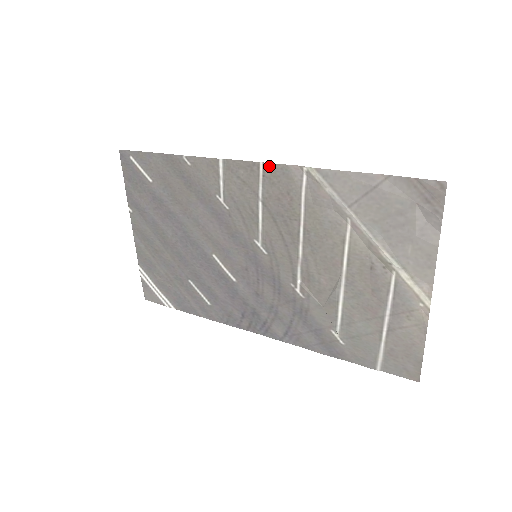
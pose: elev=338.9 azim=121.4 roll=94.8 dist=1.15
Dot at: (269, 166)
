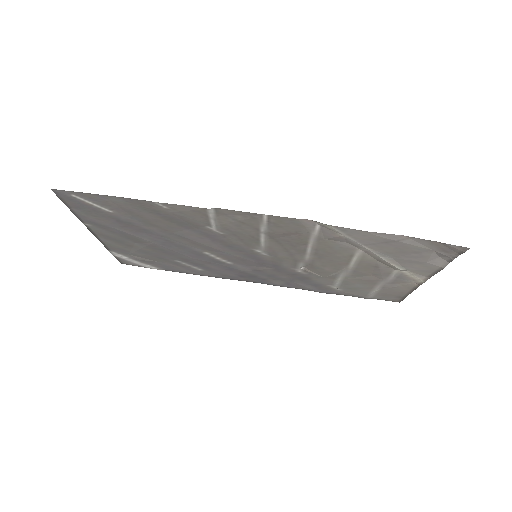
Dot at: (275, 217)
